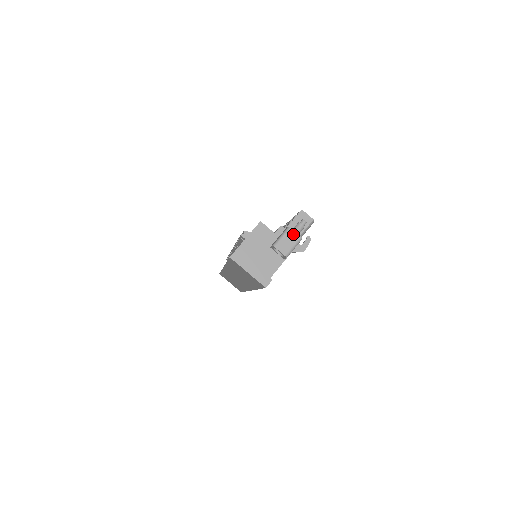
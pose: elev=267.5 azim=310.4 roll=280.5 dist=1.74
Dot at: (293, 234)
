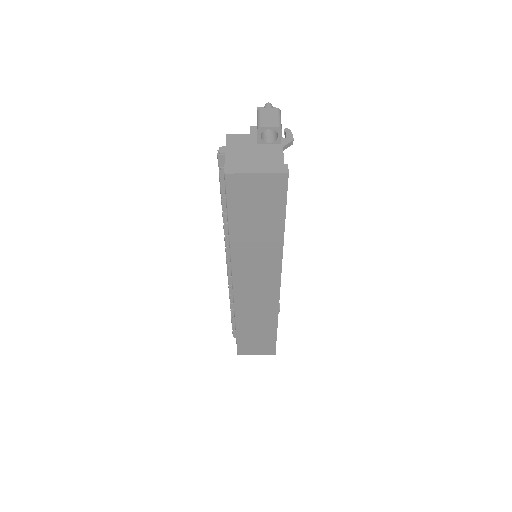
Dot at: (268, 110)
